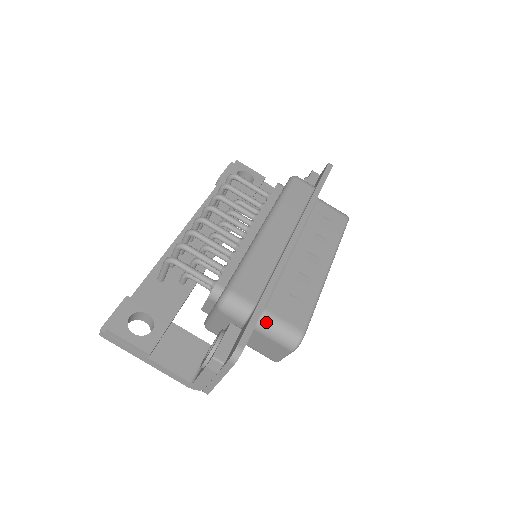
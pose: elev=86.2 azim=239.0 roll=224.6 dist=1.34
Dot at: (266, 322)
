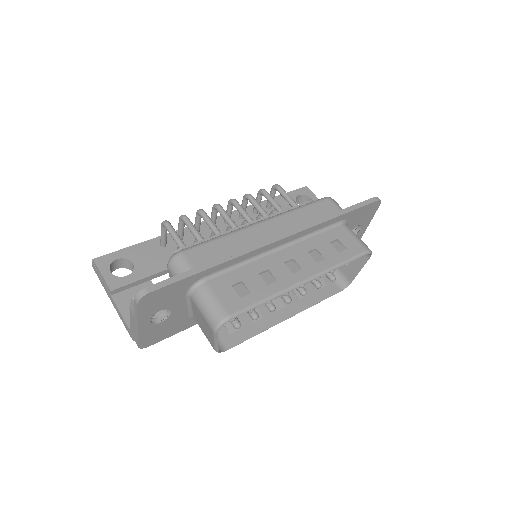
Dot at: (200, 293)
